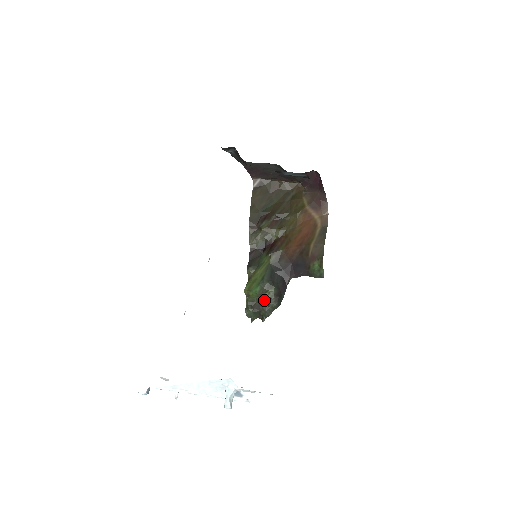
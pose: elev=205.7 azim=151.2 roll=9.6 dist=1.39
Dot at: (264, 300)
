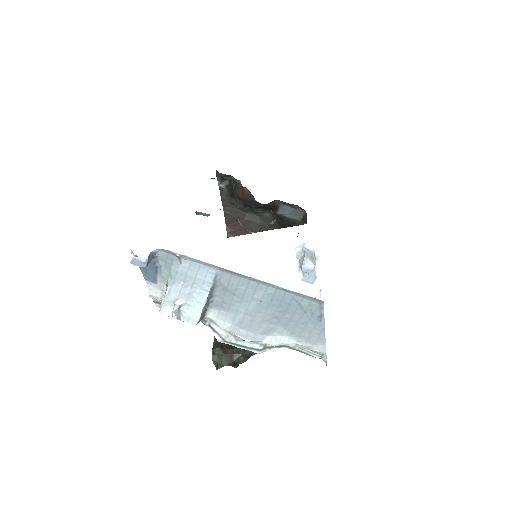
Dot at: occluded
